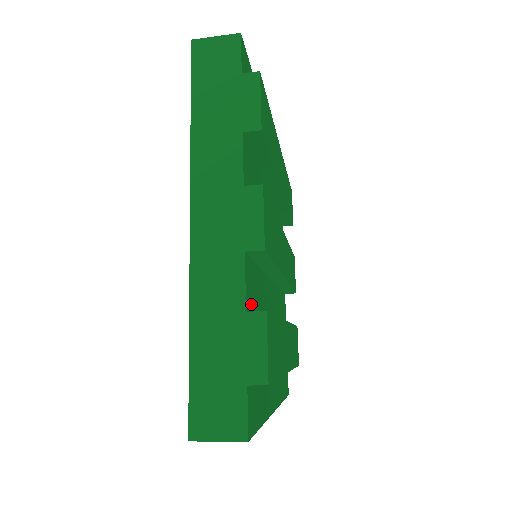
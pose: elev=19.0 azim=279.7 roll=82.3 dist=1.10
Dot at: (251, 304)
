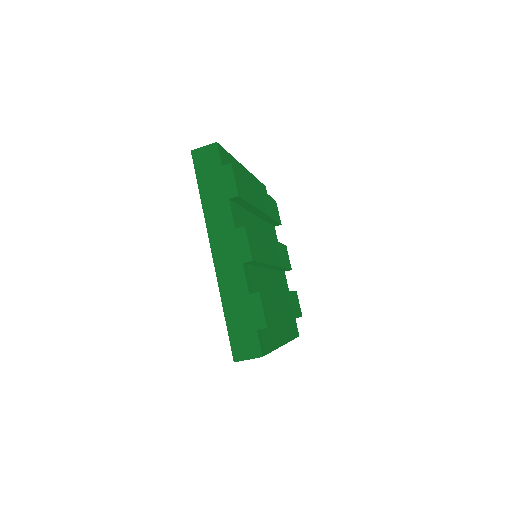
Dot at: (252, 289)
